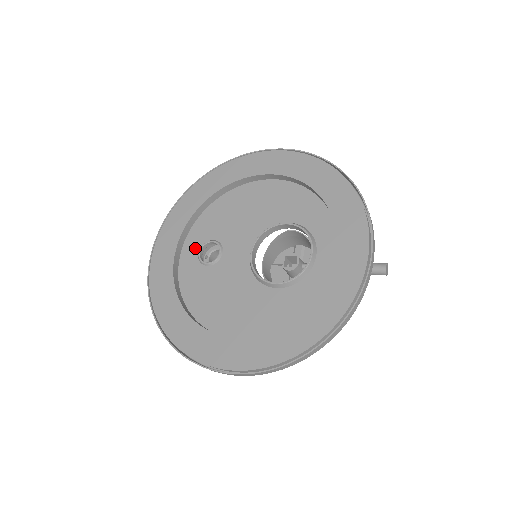
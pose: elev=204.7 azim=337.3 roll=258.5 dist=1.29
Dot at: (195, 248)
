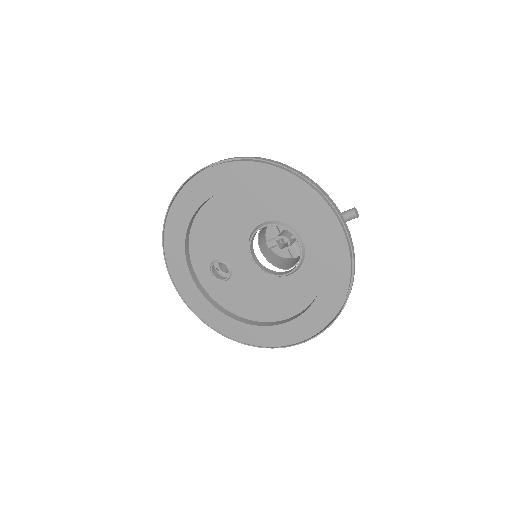
Dot at: (206, 272)
